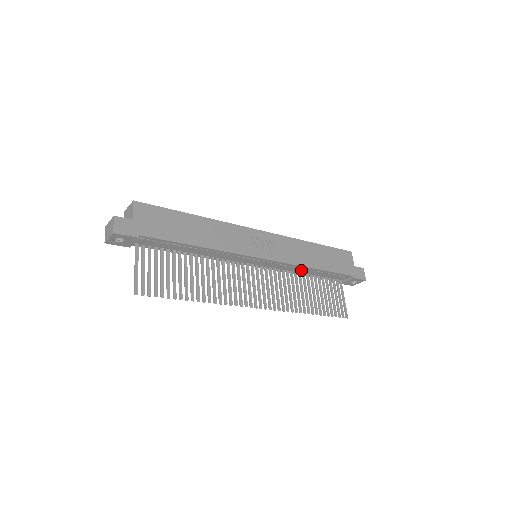
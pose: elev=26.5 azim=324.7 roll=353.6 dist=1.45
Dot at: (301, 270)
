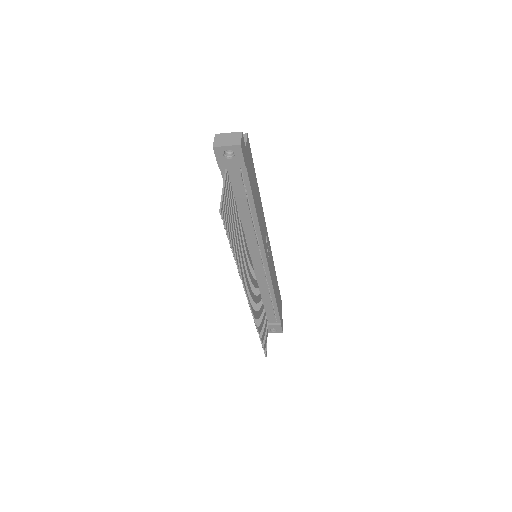
Dot at: (265, 292)
